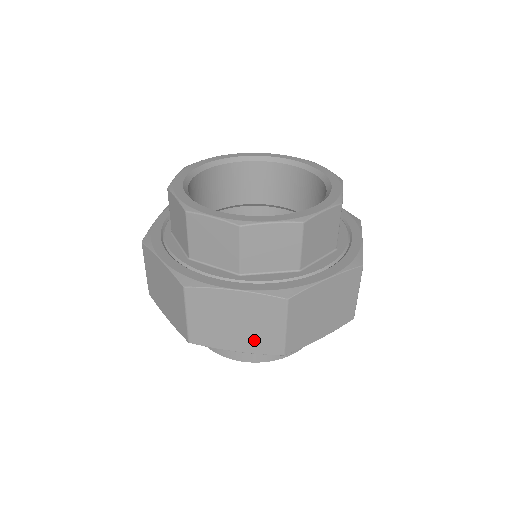
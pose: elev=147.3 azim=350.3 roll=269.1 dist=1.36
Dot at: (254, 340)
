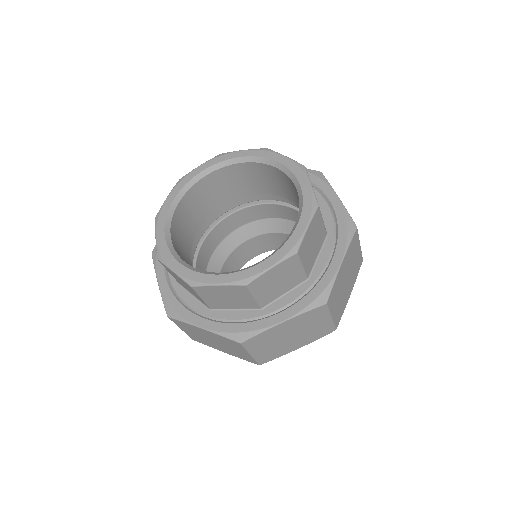
Dot at: (233, 352)
